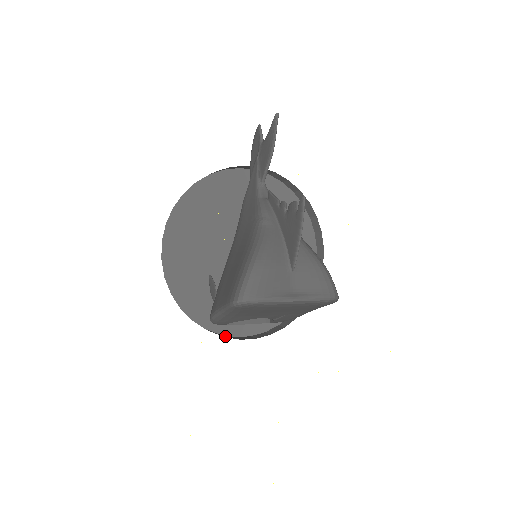
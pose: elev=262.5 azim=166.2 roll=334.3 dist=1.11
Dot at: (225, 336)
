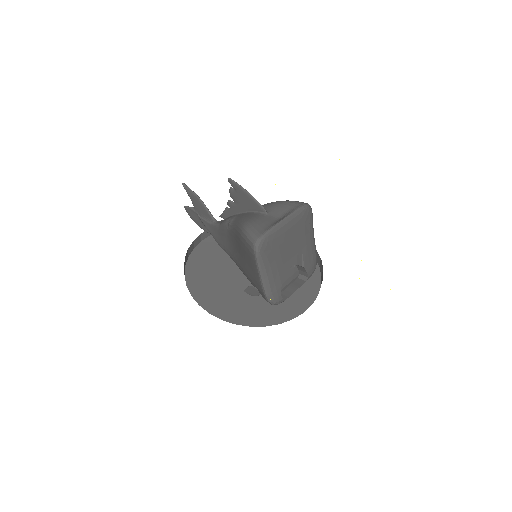
Dot at: occluded
